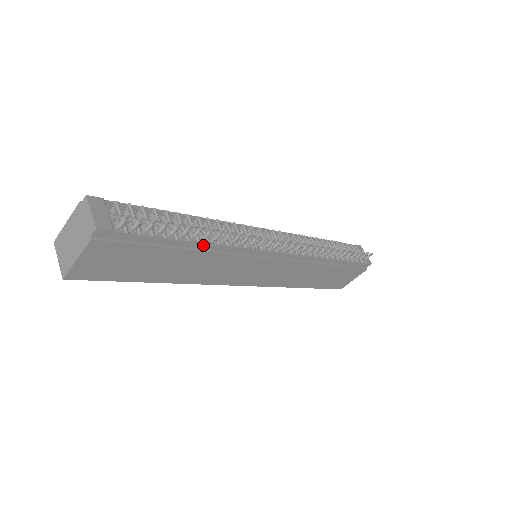
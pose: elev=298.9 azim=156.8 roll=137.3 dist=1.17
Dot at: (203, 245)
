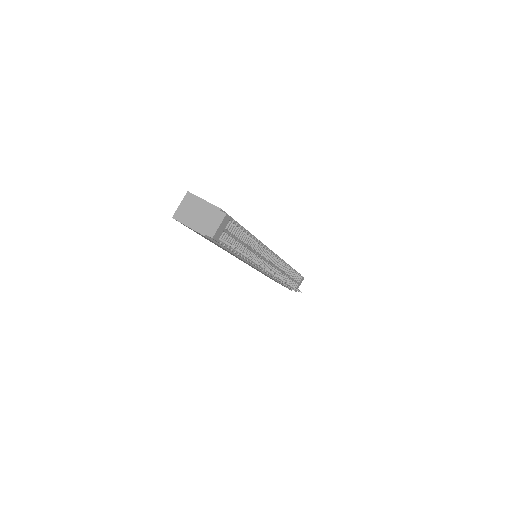
Dot at: occluded
